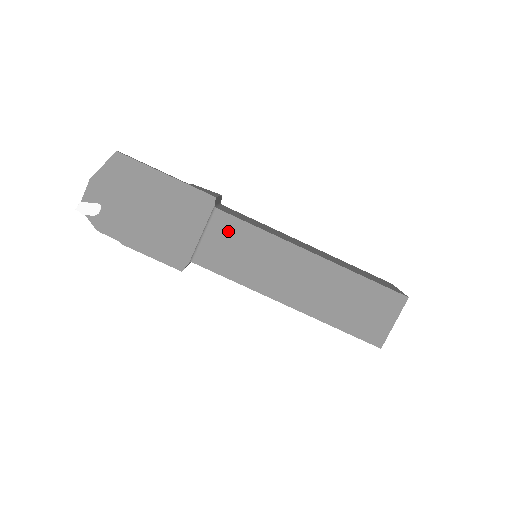
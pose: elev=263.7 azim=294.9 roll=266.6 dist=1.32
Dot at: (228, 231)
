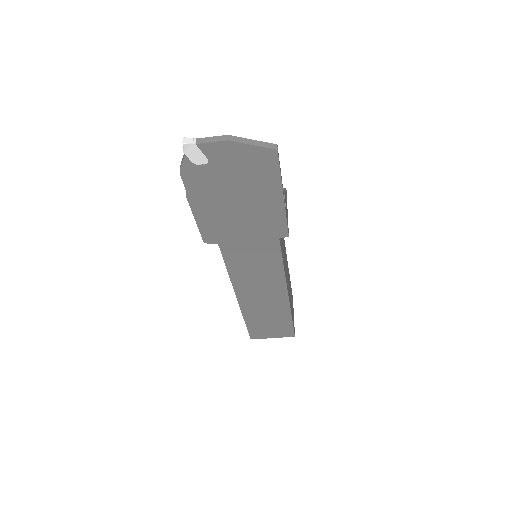
Dot at: (265, 252)
